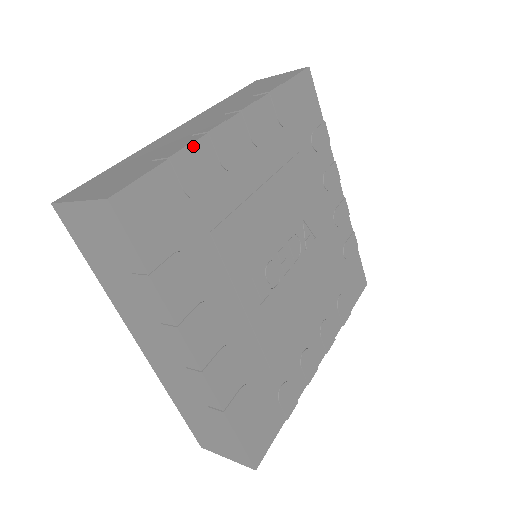
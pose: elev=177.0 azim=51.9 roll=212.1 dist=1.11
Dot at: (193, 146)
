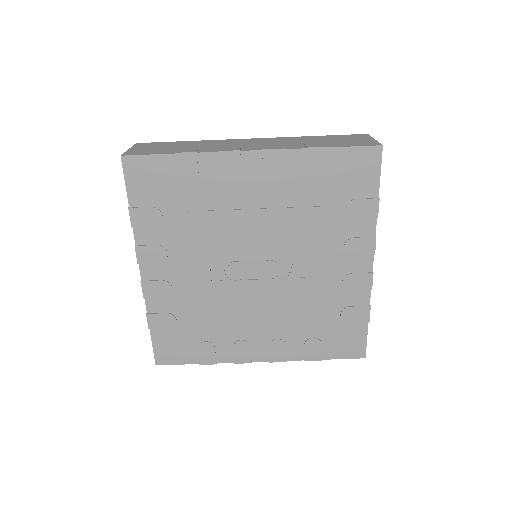
Dot at: (200, 154)
